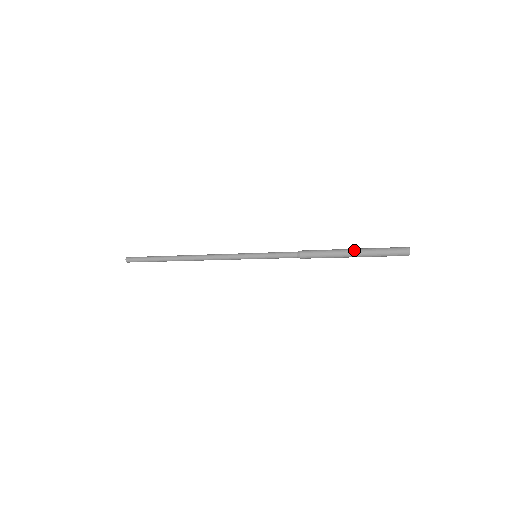
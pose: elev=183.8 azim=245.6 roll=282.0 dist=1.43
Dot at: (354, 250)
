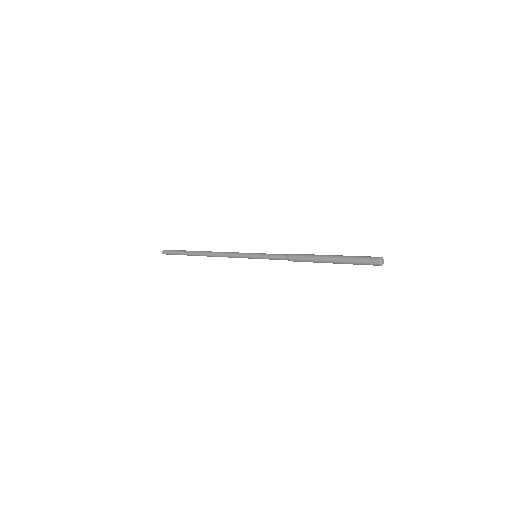
Dot at: (333, 257)
